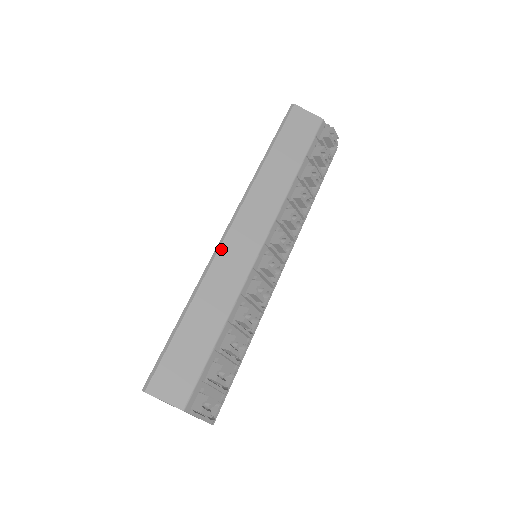
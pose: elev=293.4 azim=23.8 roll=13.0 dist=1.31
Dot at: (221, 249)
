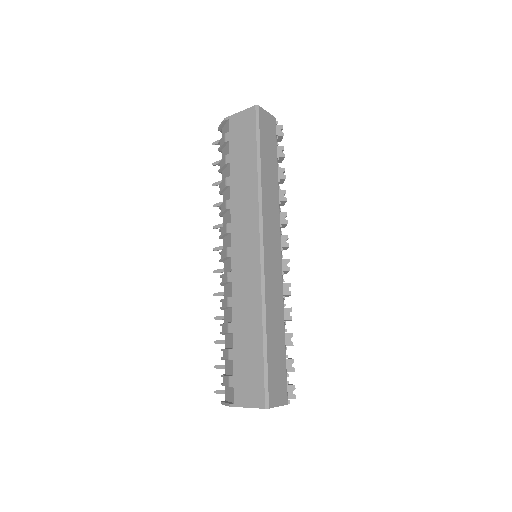
Dot at: (265, 268)
